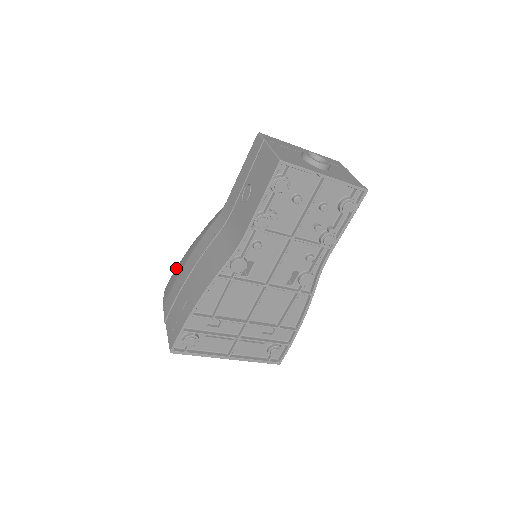
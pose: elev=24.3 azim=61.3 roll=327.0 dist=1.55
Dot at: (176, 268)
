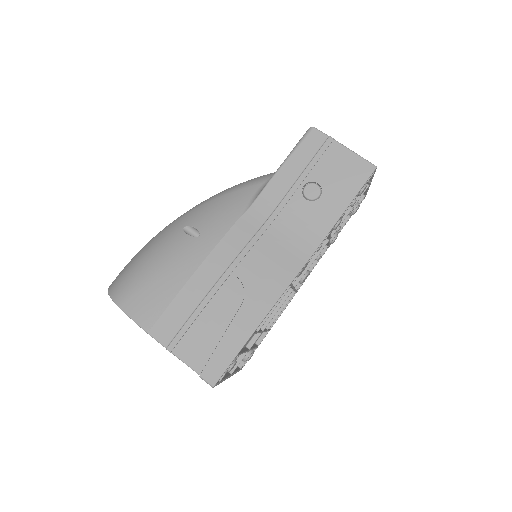
Dot at: (151, 276)
